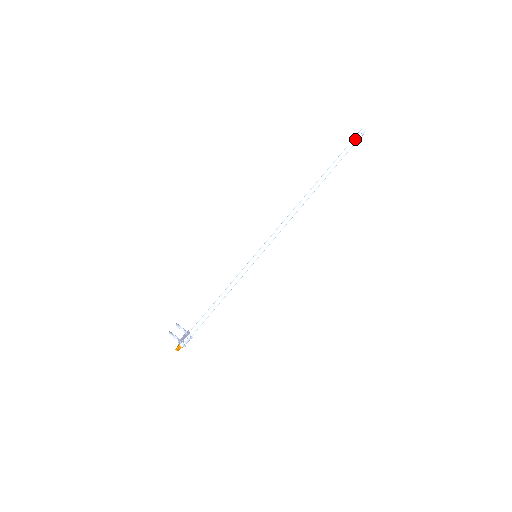
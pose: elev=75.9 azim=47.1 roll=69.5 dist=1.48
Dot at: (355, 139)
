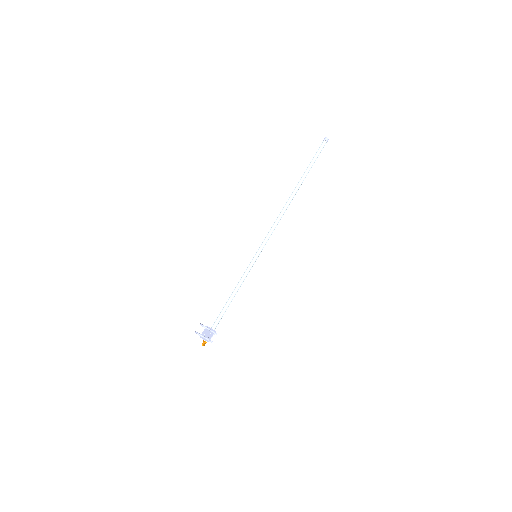
Dot at: (322, 147)
